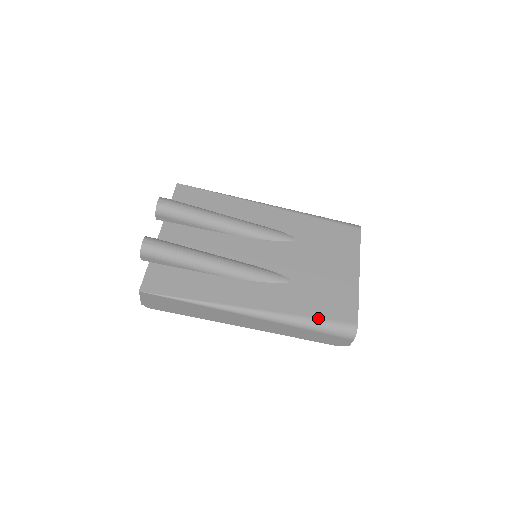
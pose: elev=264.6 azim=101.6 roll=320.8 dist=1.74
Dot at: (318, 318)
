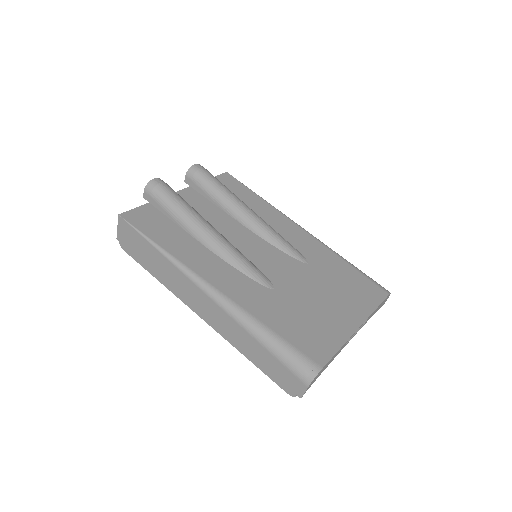
Dot at: (279, 335)
